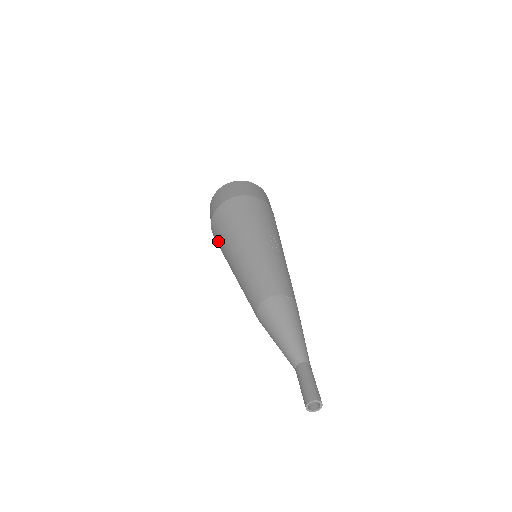
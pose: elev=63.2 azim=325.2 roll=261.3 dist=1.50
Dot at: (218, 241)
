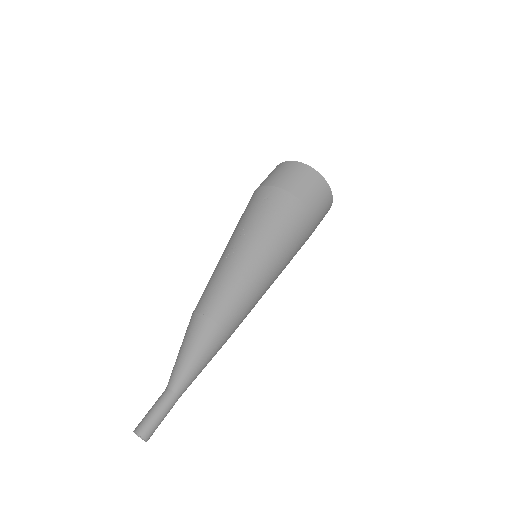
Dot at: occluded
